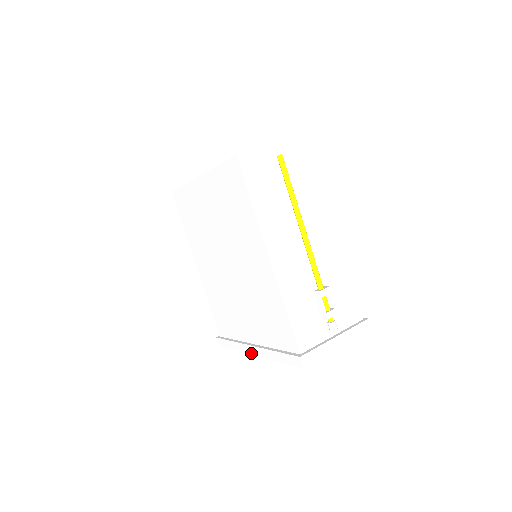
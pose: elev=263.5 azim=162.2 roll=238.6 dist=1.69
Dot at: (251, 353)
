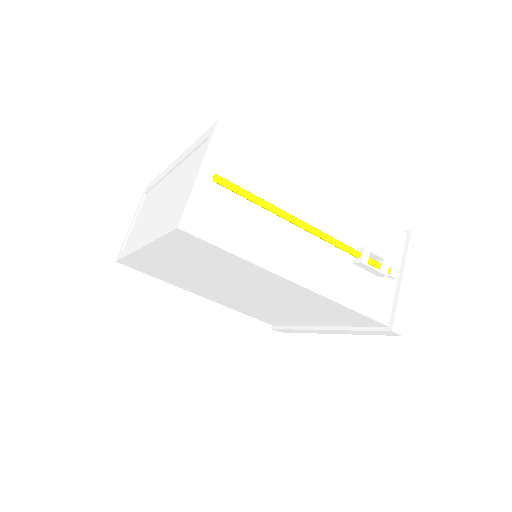
Dot at: (324, 333)
